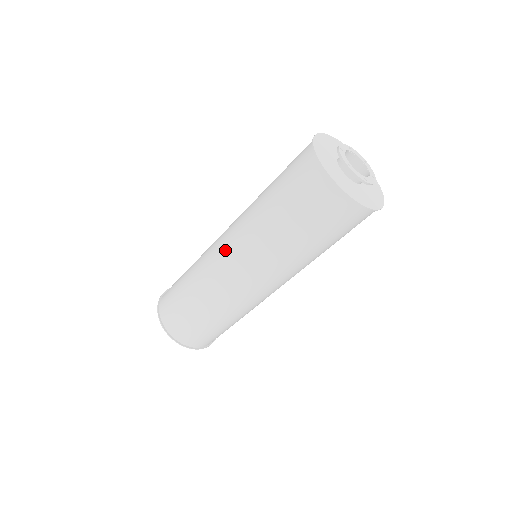
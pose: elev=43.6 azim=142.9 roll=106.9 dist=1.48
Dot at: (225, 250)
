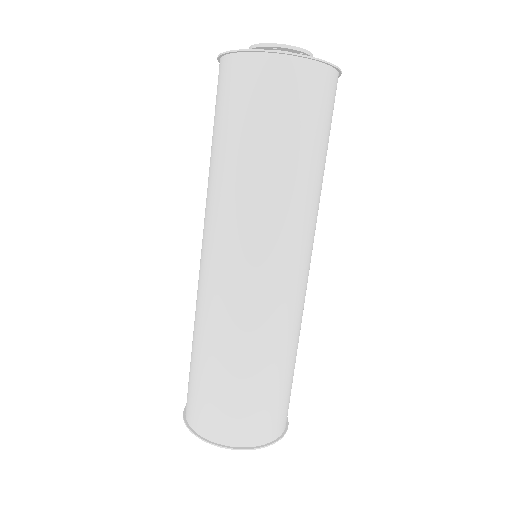
Dot at: occluded
